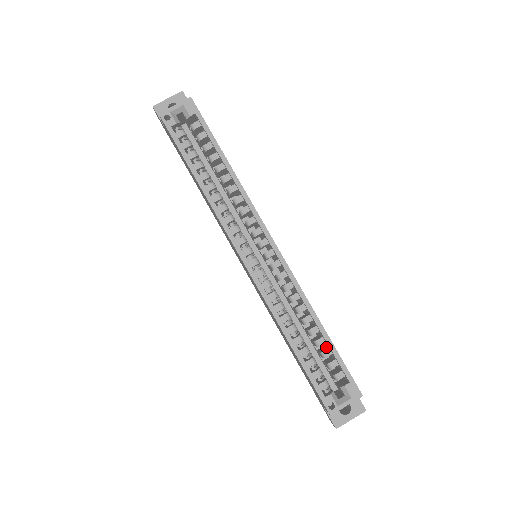
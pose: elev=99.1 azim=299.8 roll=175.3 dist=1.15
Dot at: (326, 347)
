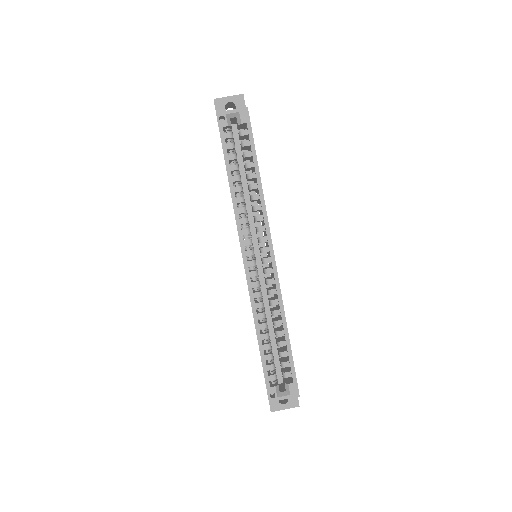
Dot at: (285, 349)
